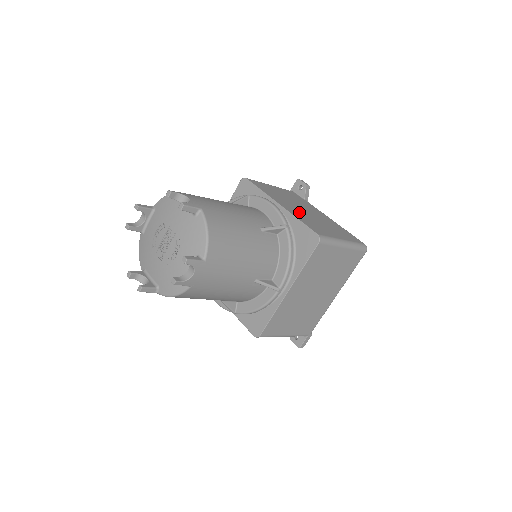
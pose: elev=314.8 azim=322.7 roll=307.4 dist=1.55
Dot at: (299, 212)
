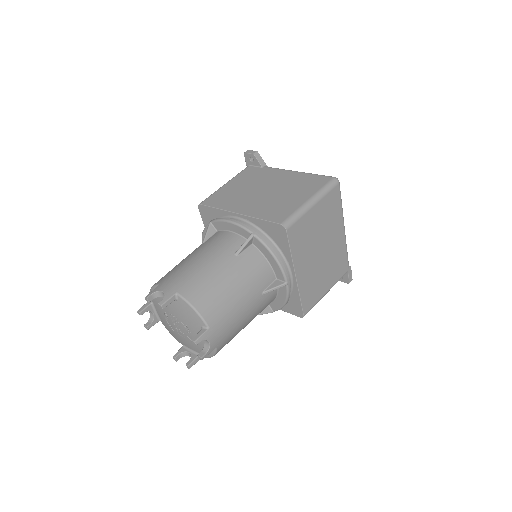
Dot at: (258, 203)
